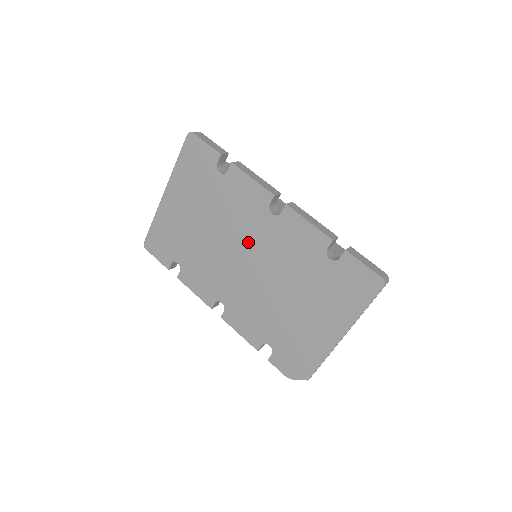
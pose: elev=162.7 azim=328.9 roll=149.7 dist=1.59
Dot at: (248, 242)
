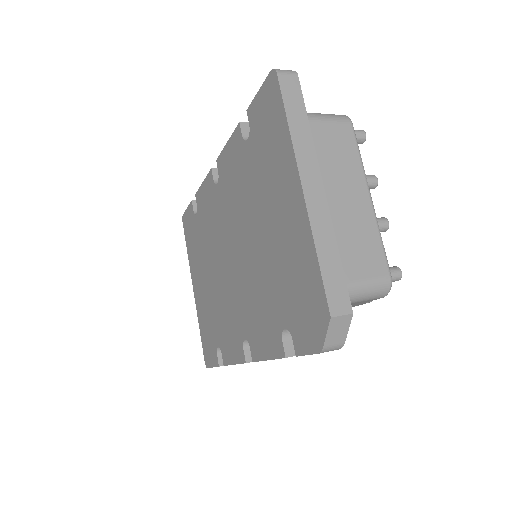
Dot at: (223, 237)
